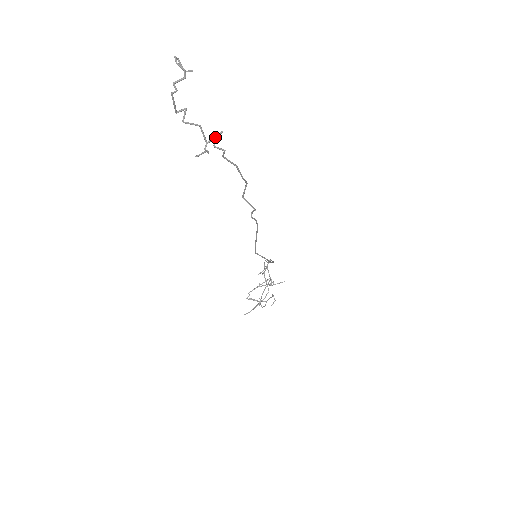
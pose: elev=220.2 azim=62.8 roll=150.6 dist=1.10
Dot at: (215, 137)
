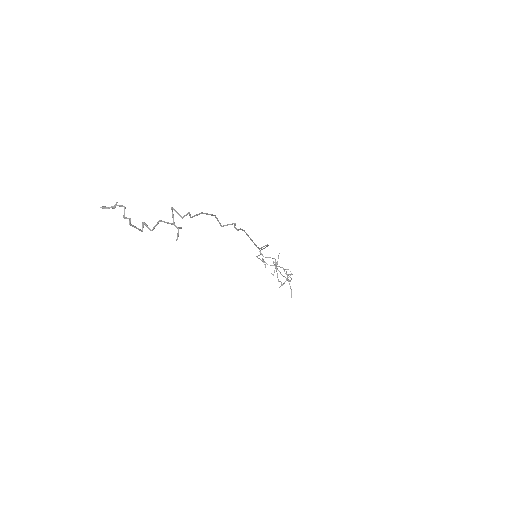
Dot at: occluded
